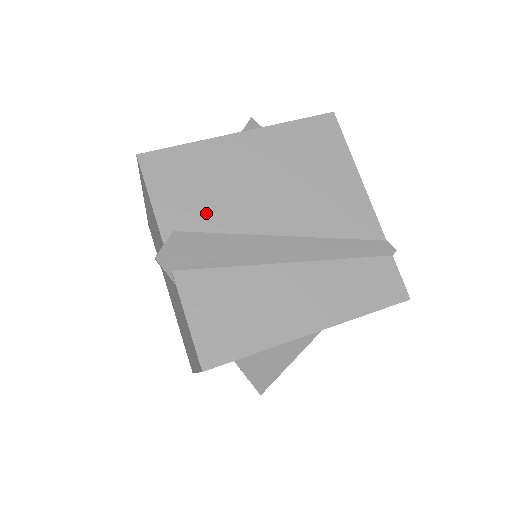
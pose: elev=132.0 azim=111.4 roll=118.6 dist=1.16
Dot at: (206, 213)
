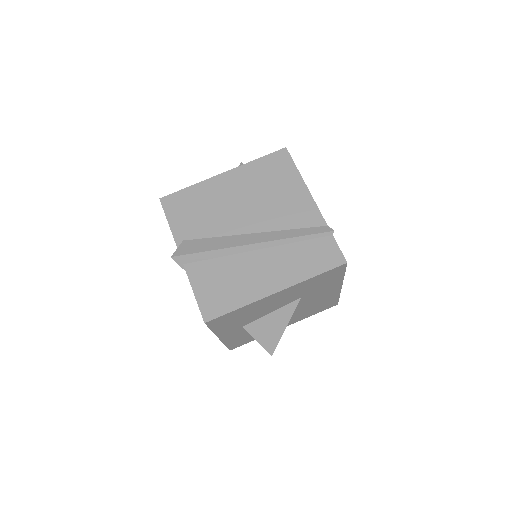
Dot at: (203, 226)
